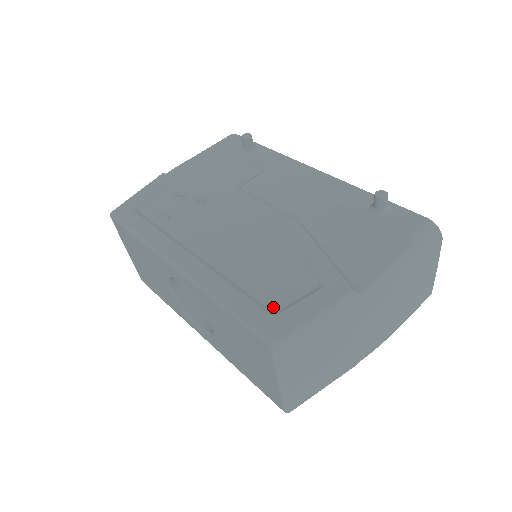
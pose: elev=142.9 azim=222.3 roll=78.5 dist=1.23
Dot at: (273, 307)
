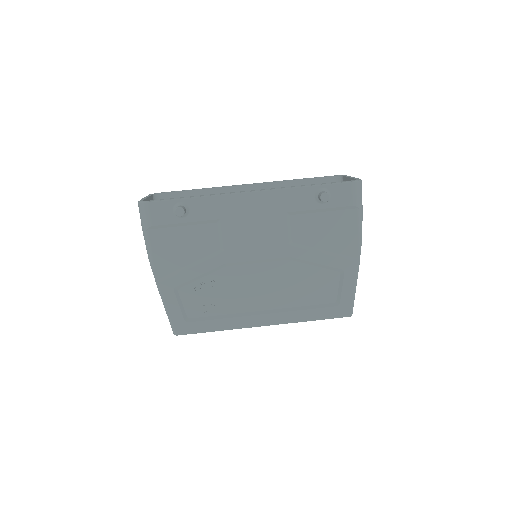
Dot at: (332, 301)
